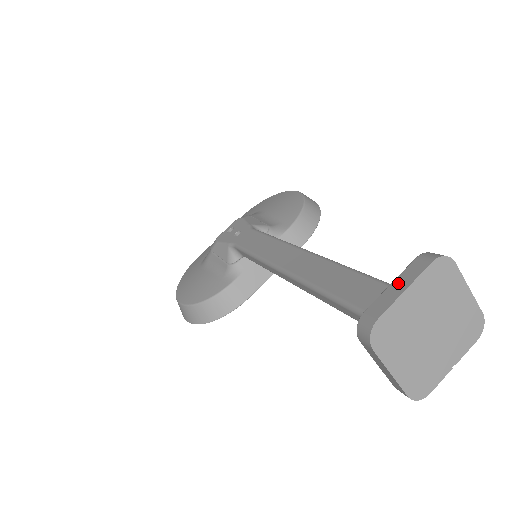
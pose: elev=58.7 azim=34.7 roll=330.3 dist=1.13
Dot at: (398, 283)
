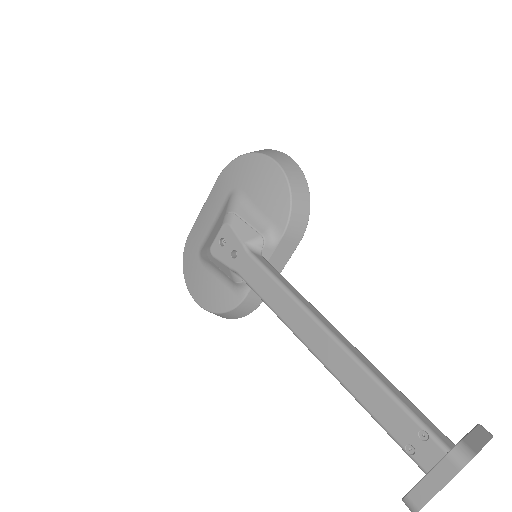
Dot at: (432, 480)
